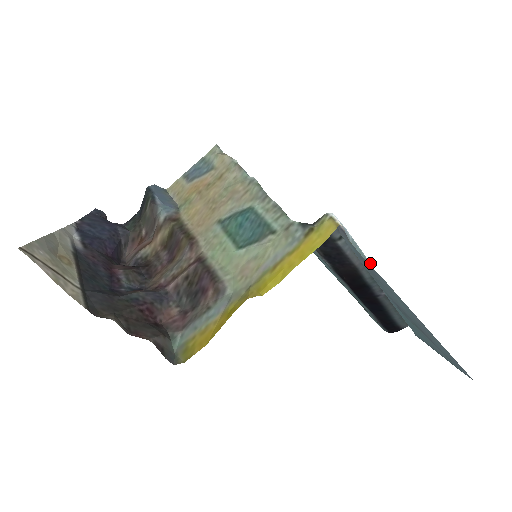
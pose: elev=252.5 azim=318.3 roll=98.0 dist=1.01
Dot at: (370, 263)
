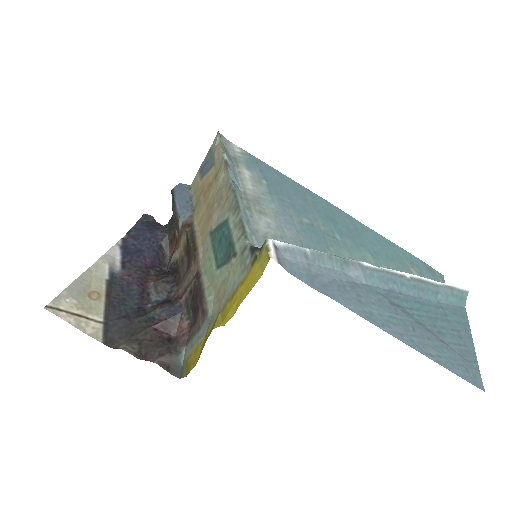
Dot at: (355, 262)
